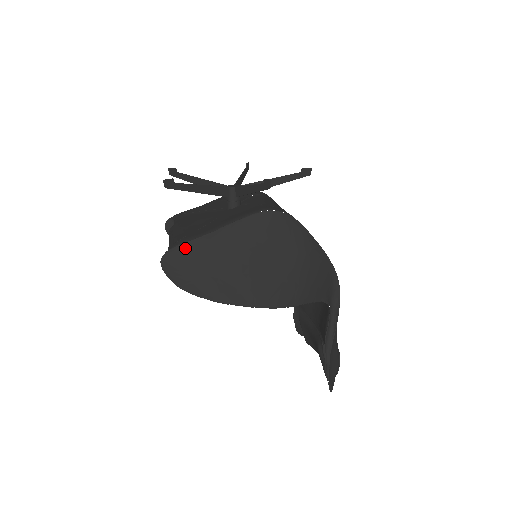
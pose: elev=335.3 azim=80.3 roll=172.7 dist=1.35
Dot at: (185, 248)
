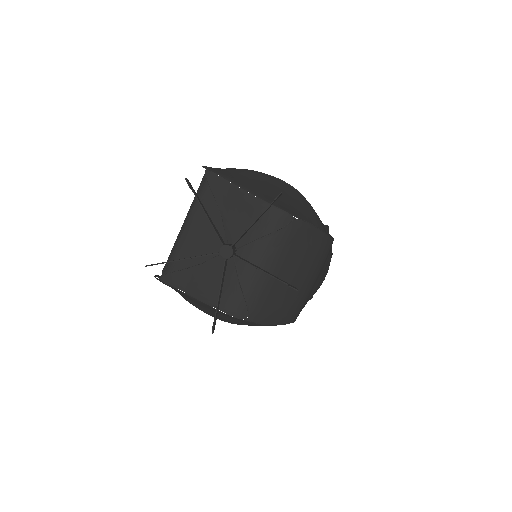
Dot at: (168, 285)
